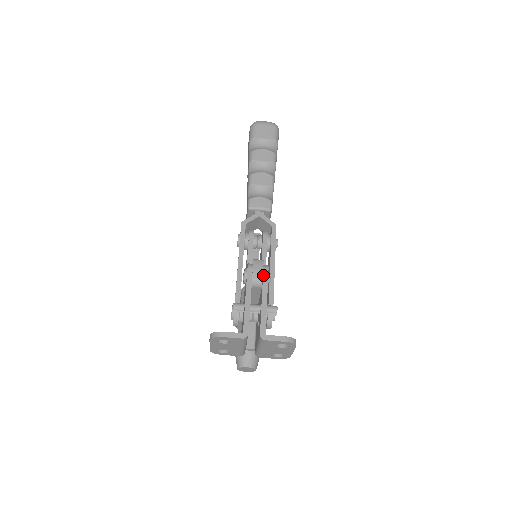
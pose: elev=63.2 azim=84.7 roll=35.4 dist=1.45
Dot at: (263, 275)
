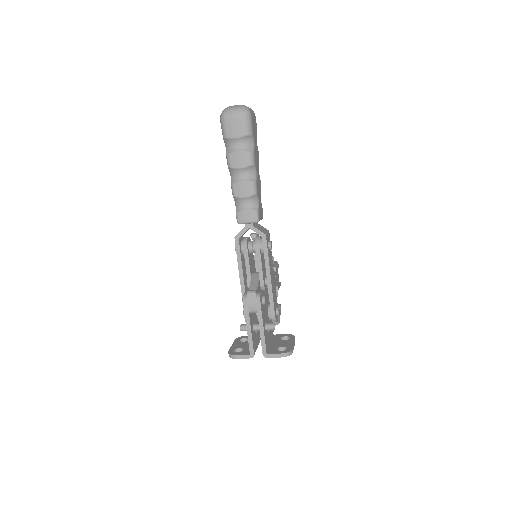
Dot at: (257, 307)
